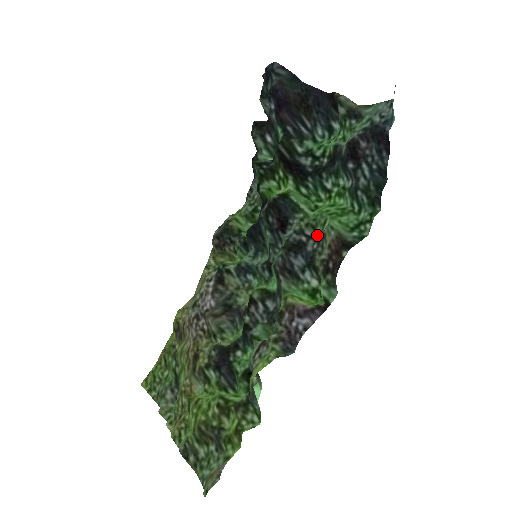
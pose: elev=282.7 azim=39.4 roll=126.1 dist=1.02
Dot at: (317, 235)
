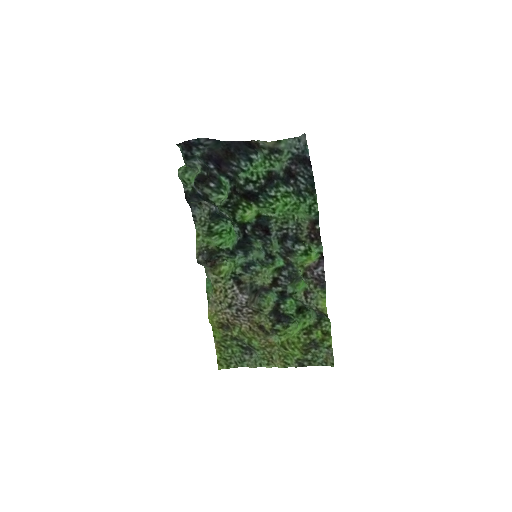
Dot at: (291, 225)
